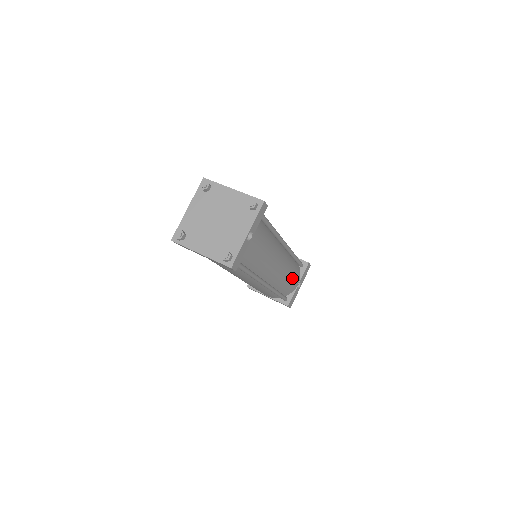
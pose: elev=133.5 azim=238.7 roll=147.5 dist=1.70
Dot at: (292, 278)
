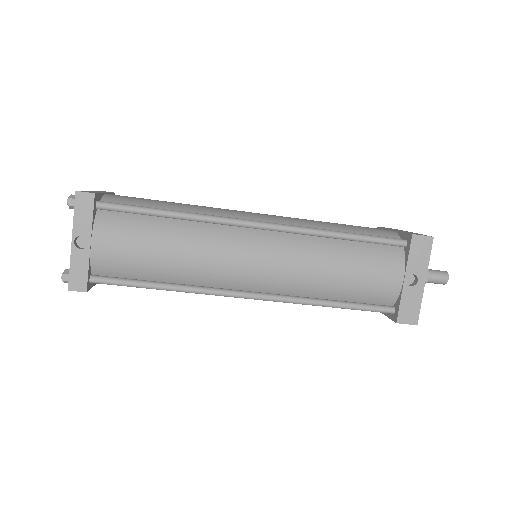
Dot at: (353, 273)
